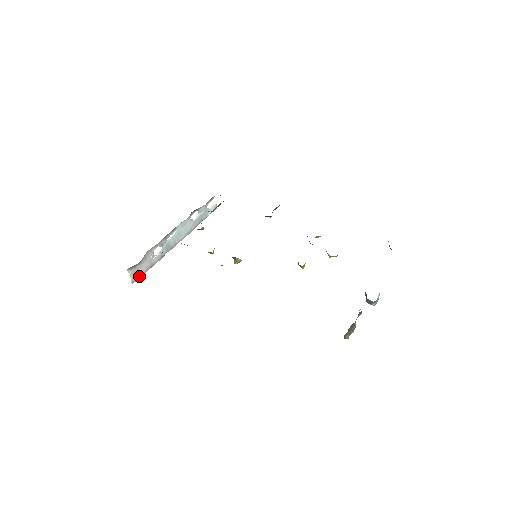
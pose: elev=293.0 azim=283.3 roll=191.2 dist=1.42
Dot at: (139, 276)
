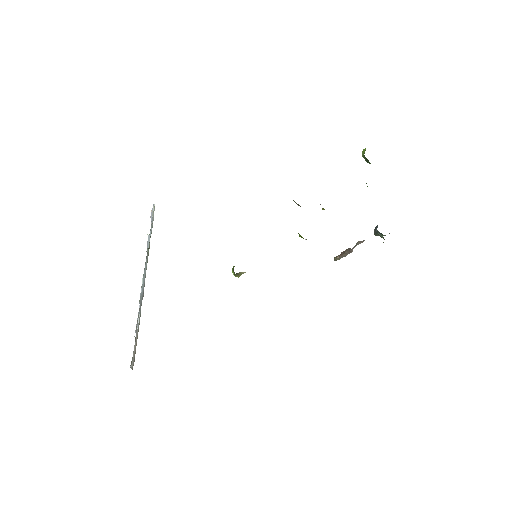
Dot at: (134, 356)
